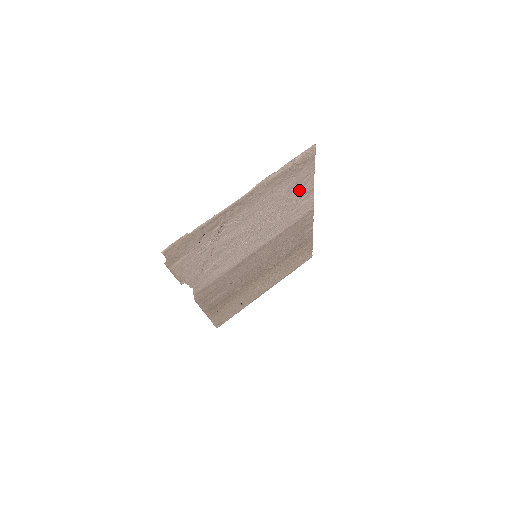
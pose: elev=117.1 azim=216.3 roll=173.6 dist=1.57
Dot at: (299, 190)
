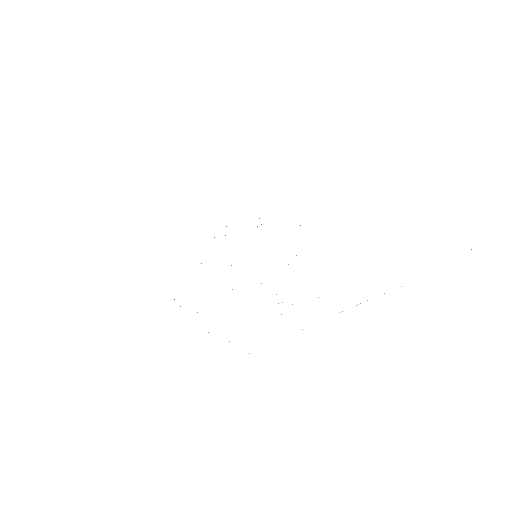
Dot at: occluded
